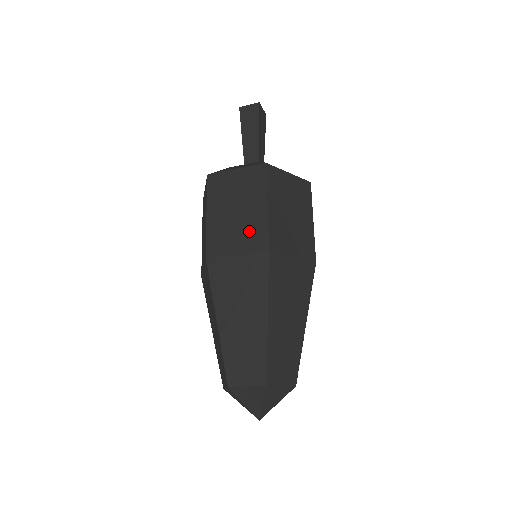
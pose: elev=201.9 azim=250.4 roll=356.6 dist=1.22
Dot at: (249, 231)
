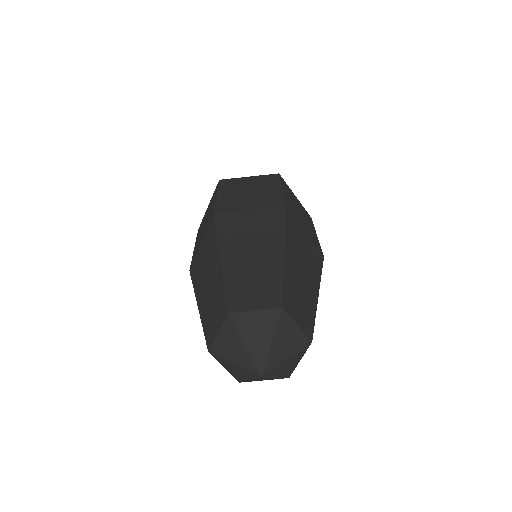
Dot at: (263, 199)
